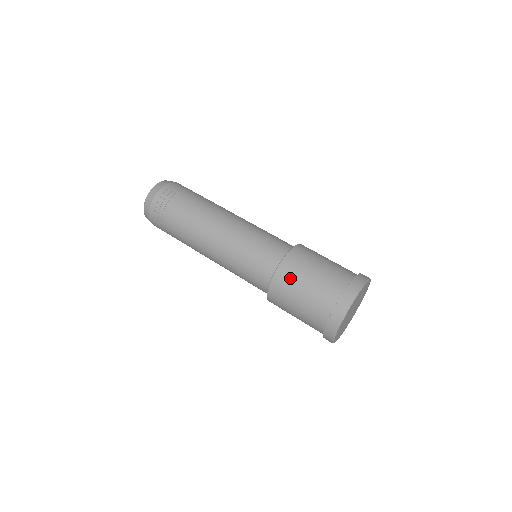
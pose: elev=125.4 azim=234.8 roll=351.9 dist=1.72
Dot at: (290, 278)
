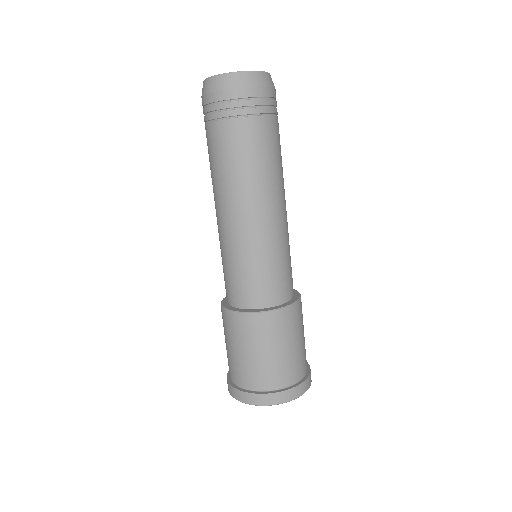
Dot at: (235, 331)
